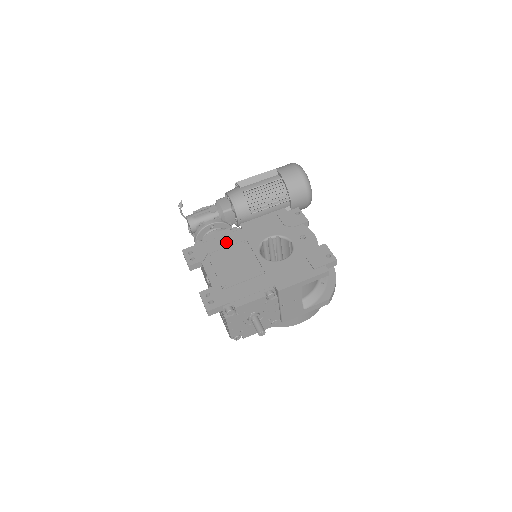
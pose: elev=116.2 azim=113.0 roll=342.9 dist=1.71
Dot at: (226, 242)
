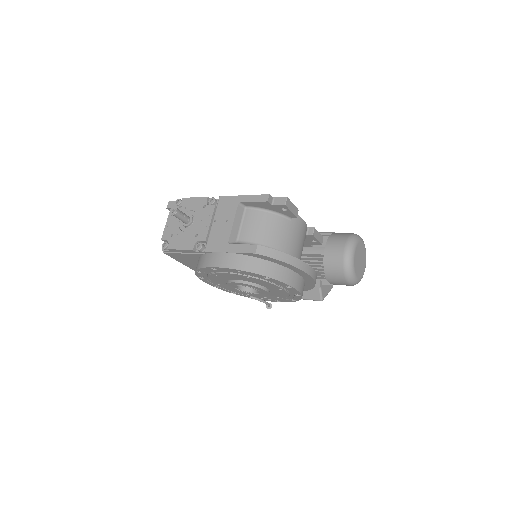
Dot at: occluded
